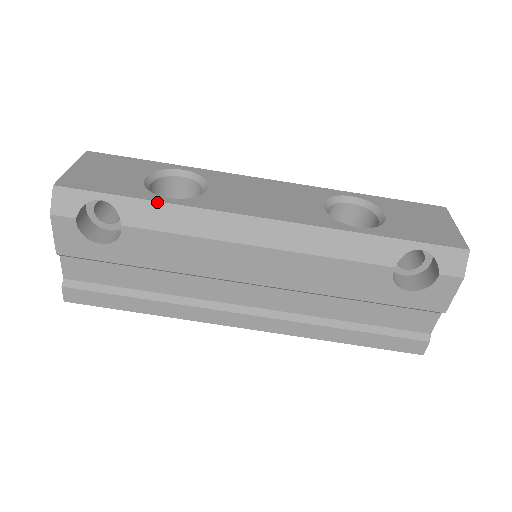
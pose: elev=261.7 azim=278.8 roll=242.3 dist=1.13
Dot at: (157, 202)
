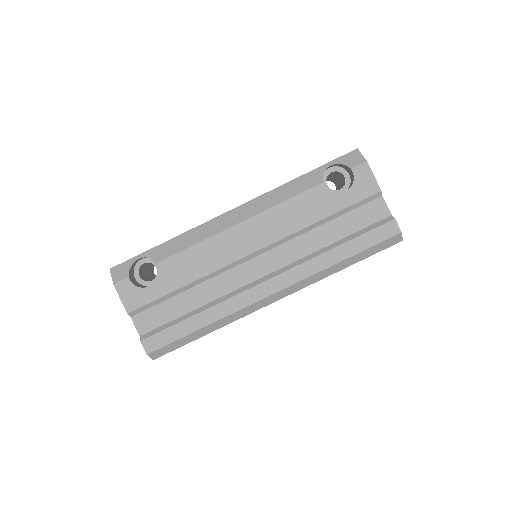
Dot at: (170, 240)
